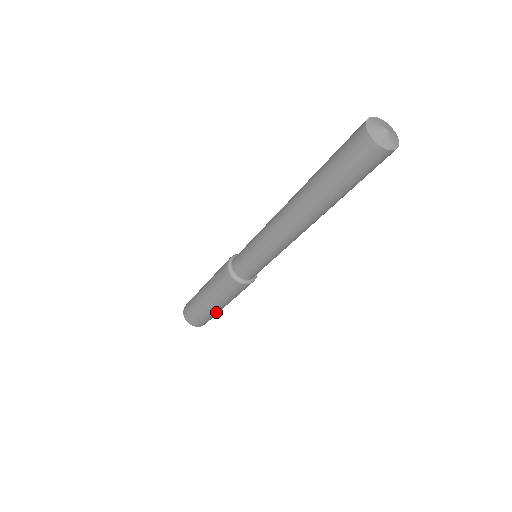
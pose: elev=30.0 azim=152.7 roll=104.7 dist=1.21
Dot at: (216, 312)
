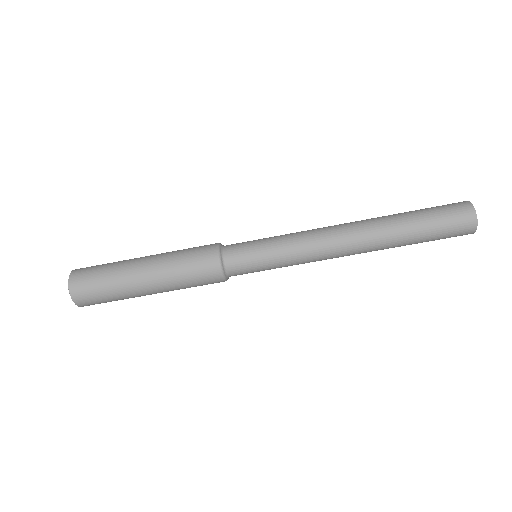
Dot at: (127, 287)
